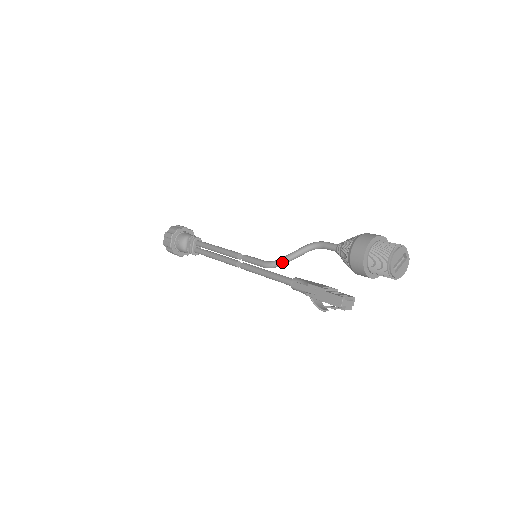
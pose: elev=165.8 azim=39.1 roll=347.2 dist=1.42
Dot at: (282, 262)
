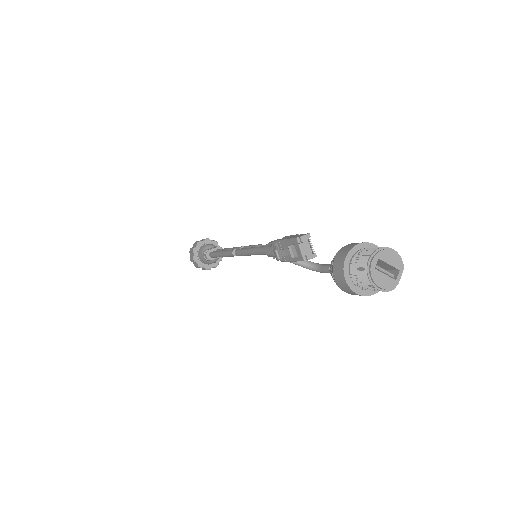
Dot at: occluded
